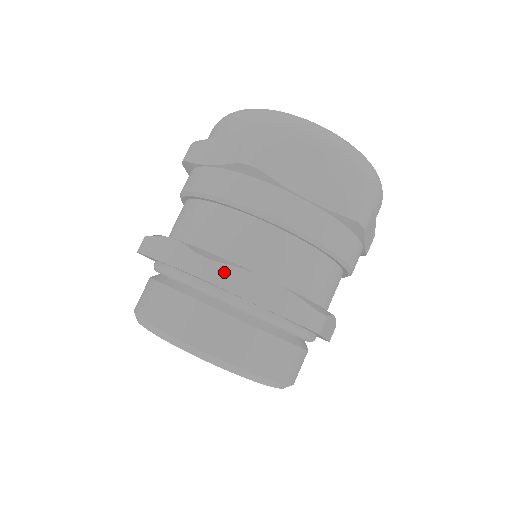
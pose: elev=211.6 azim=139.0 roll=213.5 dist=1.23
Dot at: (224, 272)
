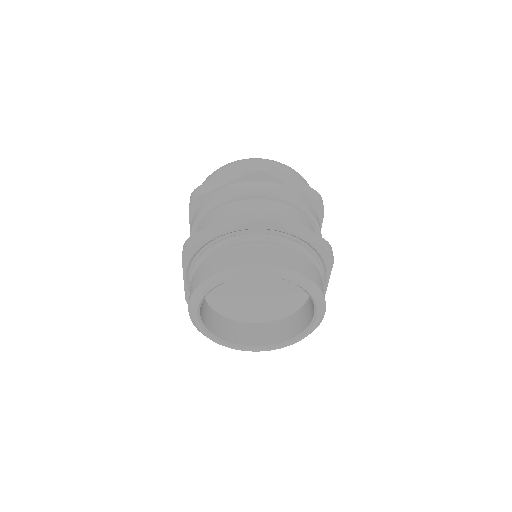
Dot at: (196, 237)
